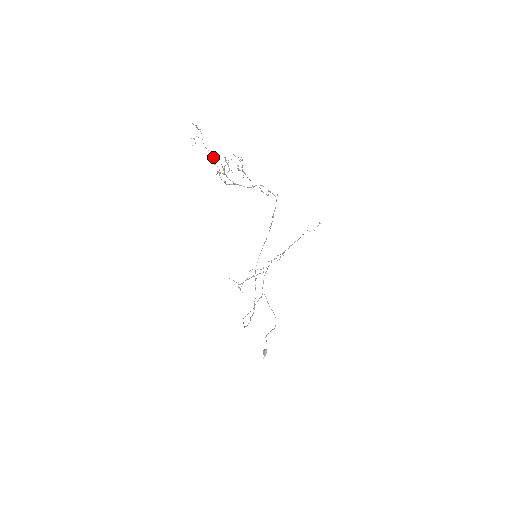
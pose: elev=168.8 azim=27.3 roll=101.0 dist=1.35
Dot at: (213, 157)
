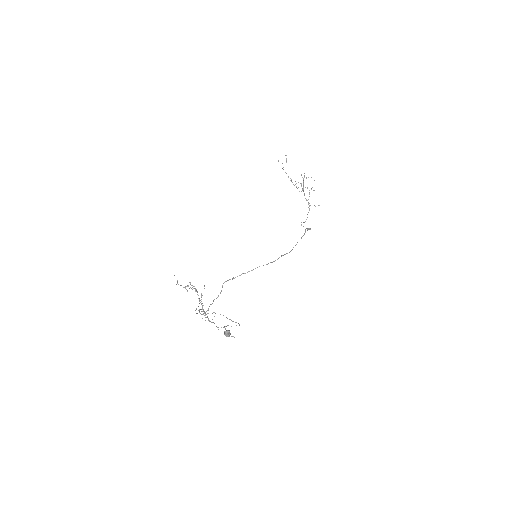
Dot at: occluded
